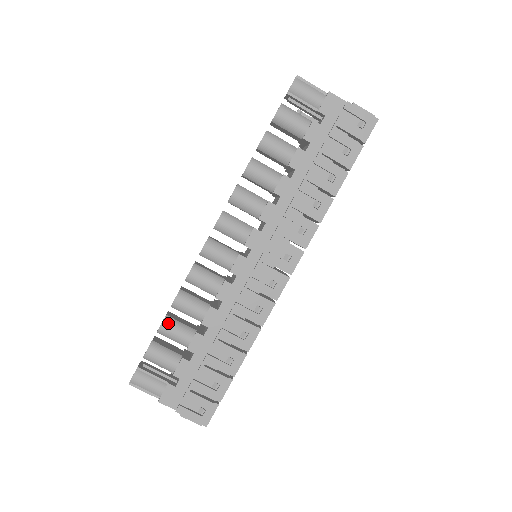
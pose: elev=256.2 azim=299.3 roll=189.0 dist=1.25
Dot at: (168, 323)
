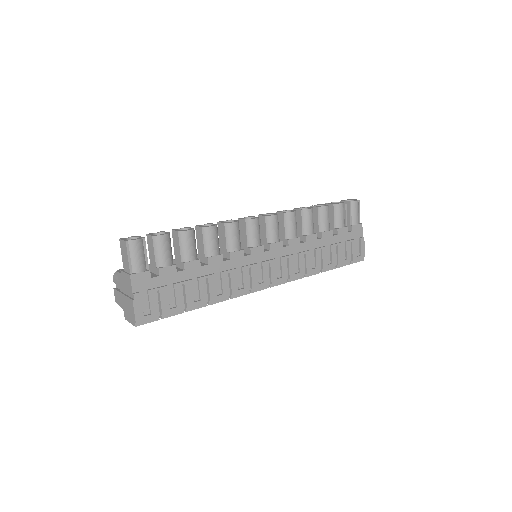
Dot at: (193, 234)
